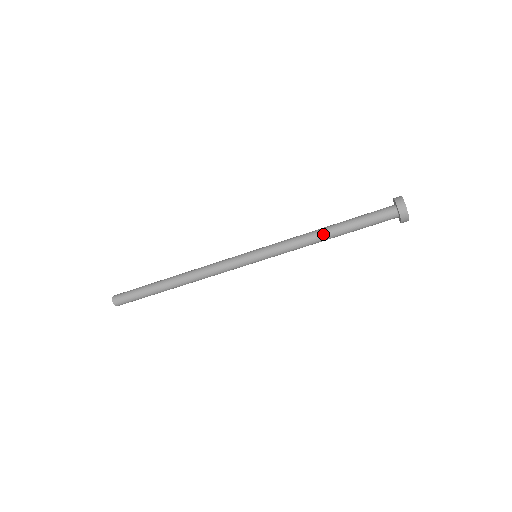
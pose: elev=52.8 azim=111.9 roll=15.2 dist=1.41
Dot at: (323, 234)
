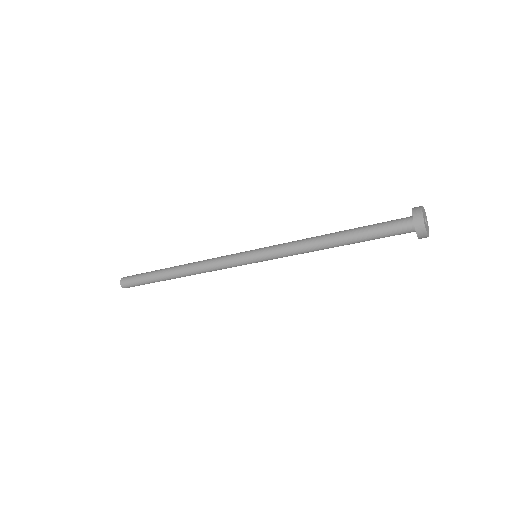
Dot at: (326, 241)
